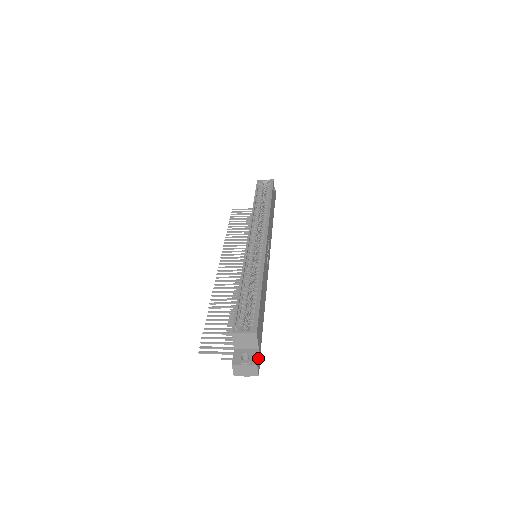
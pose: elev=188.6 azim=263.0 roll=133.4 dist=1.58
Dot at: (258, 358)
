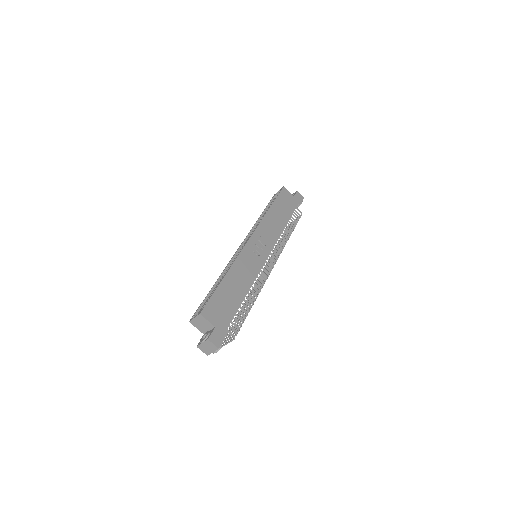
Dot at: (214, 334)
